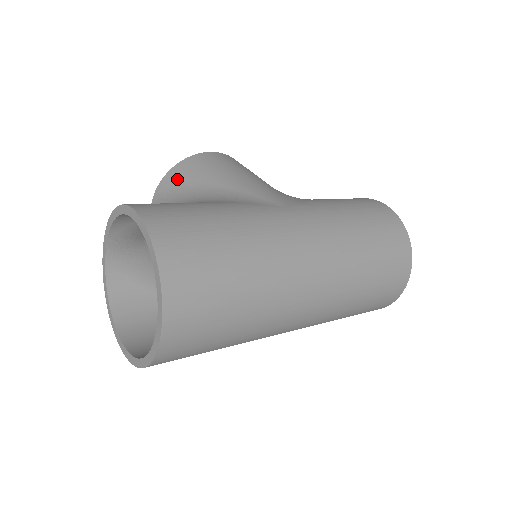
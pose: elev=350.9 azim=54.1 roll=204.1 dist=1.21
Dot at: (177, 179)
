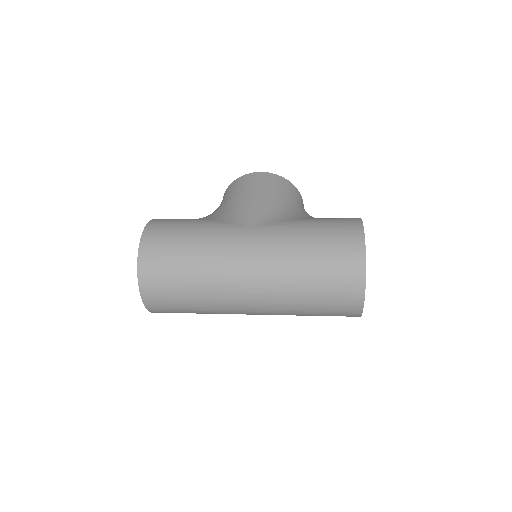
Dot at: (227, 194)
